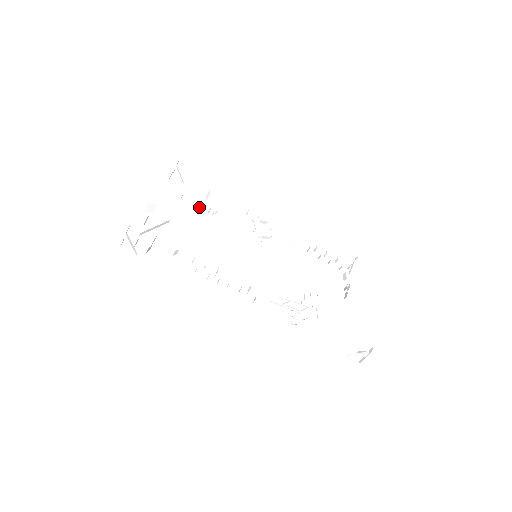
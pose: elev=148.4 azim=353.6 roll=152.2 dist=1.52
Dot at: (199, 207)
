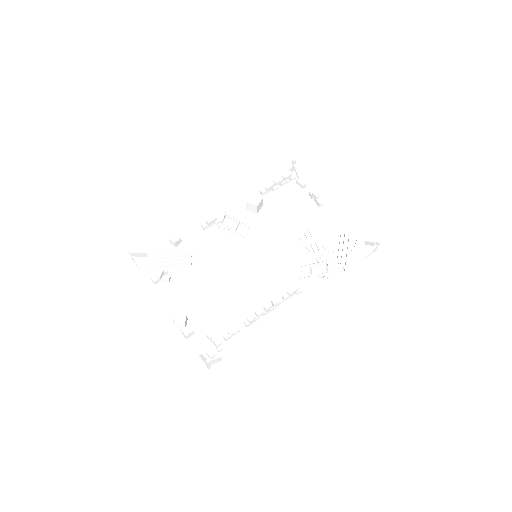
Dot at: (184, 264)
